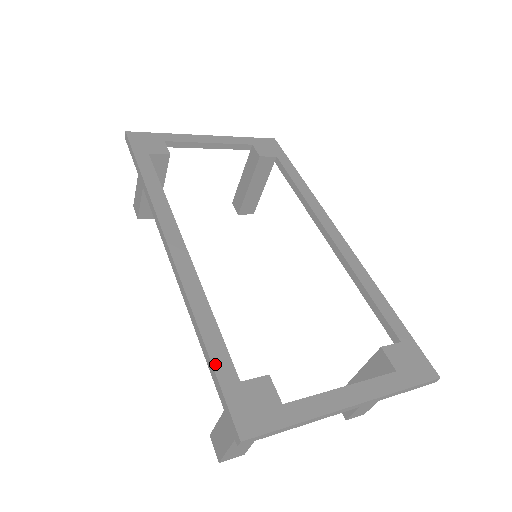
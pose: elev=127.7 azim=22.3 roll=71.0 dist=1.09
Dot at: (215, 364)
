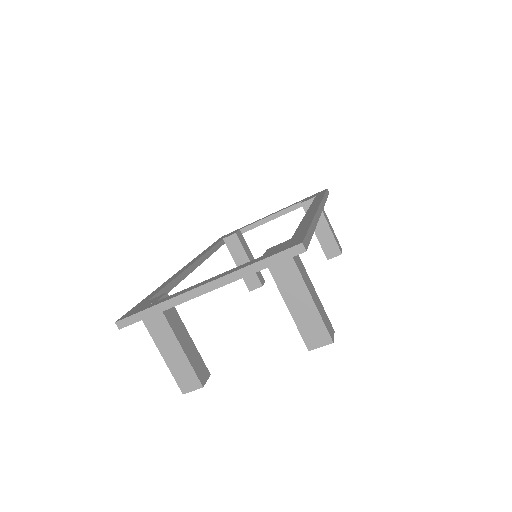
Dot at: (144, 299)
